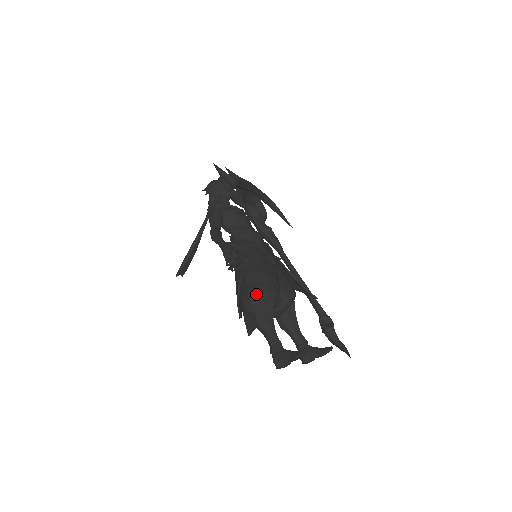
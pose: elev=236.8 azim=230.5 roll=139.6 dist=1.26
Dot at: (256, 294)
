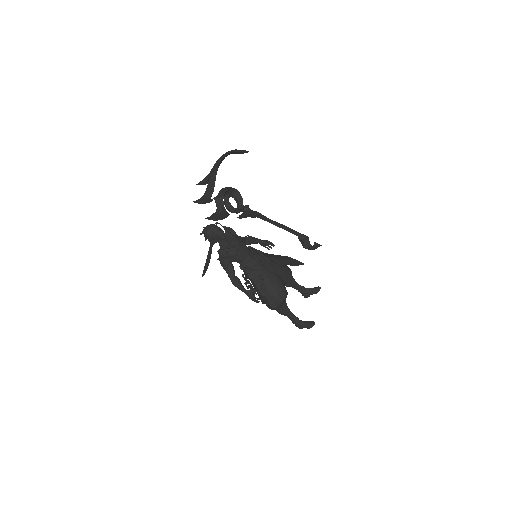
Dot at: (276, 306)
